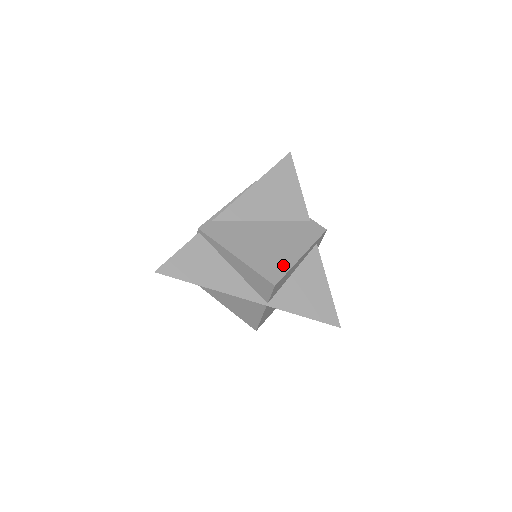
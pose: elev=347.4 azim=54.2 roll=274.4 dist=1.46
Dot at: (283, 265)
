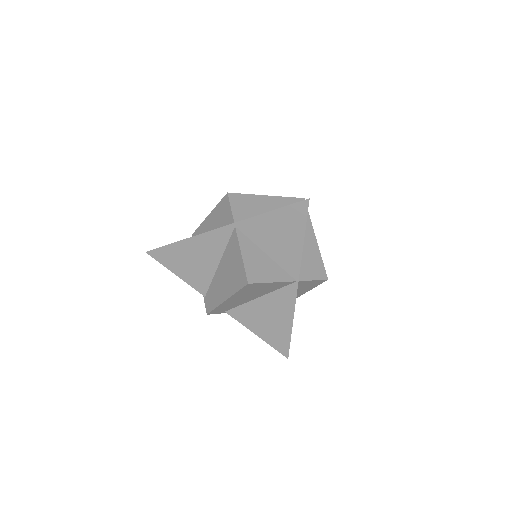
Dot at: occluded
